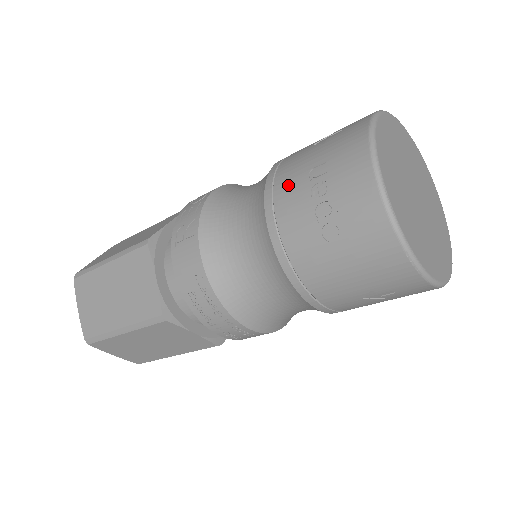
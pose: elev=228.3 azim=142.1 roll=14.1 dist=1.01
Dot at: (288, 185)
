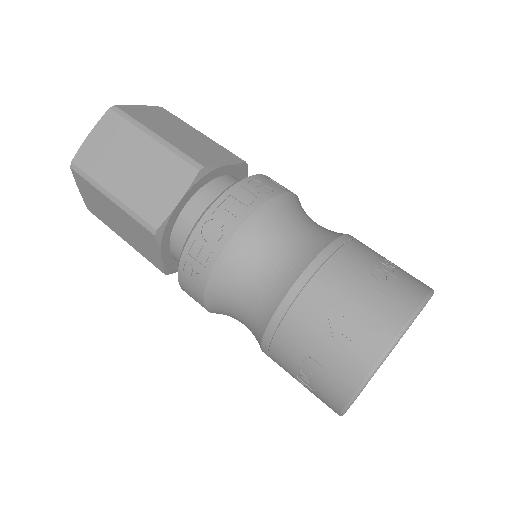
Dot at: (288, 343)
